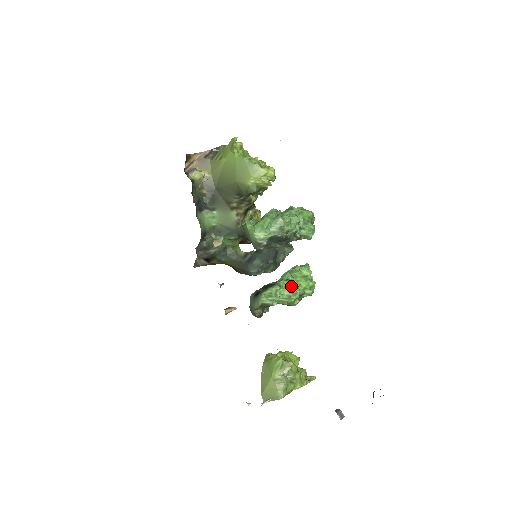
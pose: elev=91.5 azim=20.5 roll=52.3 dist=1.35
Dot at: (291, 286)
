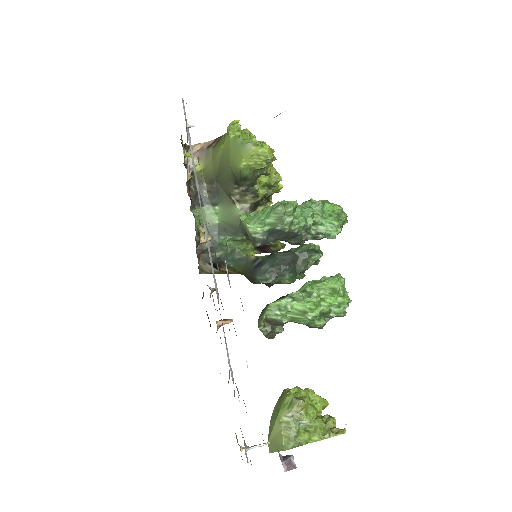
Dot at: (309, 300)
